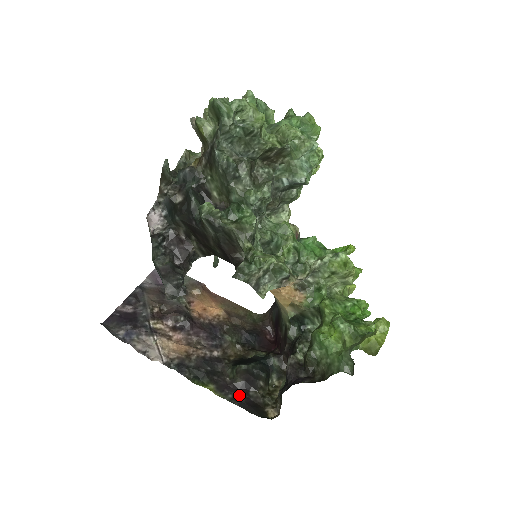
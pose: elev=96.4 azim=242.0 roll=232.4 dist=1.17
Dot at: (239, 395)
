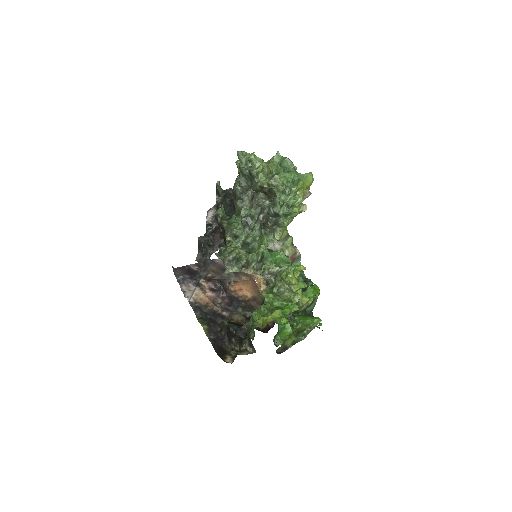
Dot at: (218, 340)
